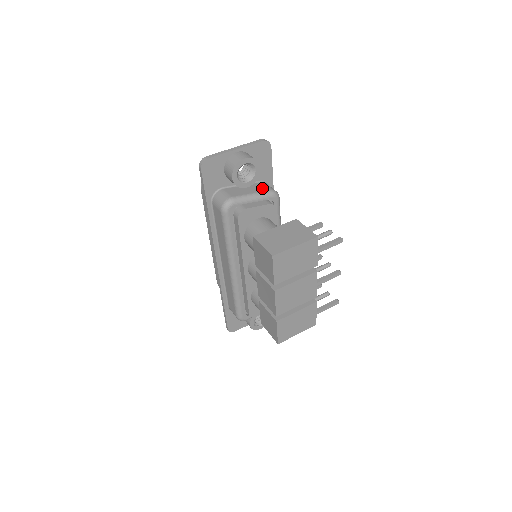
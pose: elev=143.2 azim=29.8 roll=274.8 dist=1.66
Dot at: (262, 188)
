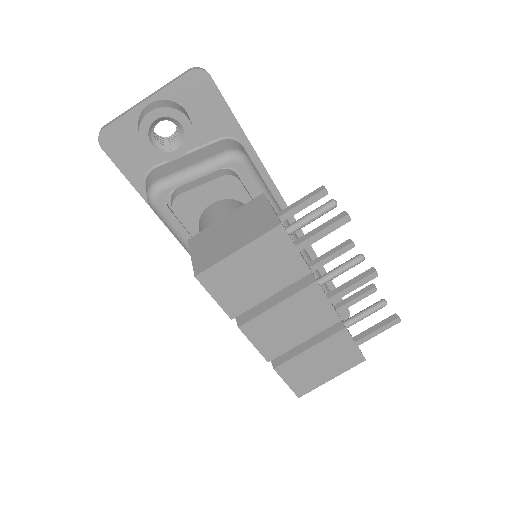
Dot at: (214, 151)
